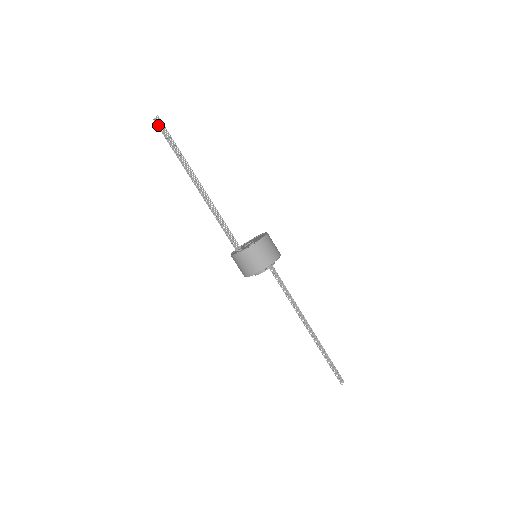
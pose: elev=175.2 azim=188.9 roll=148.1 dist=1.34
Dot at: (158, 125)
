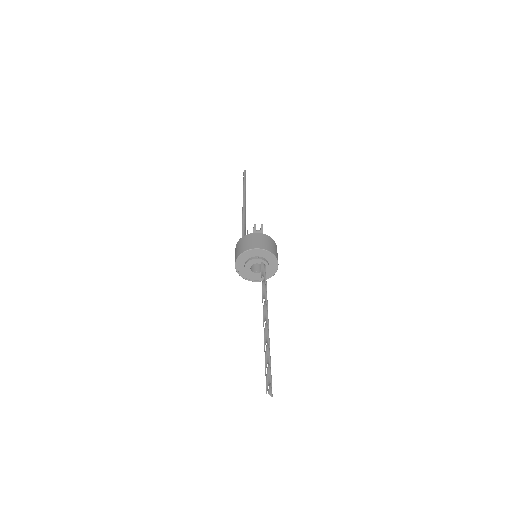
Dot at: (244, 174)
